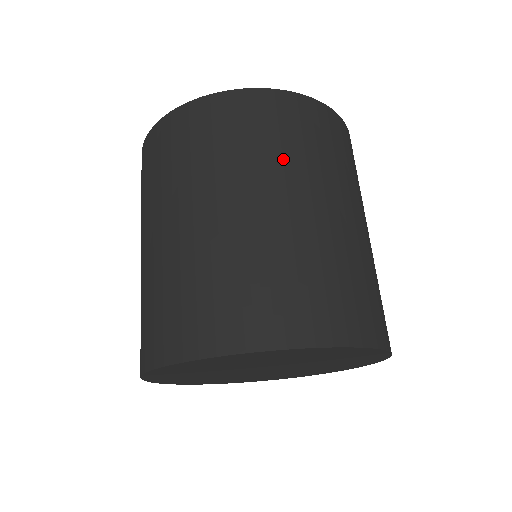
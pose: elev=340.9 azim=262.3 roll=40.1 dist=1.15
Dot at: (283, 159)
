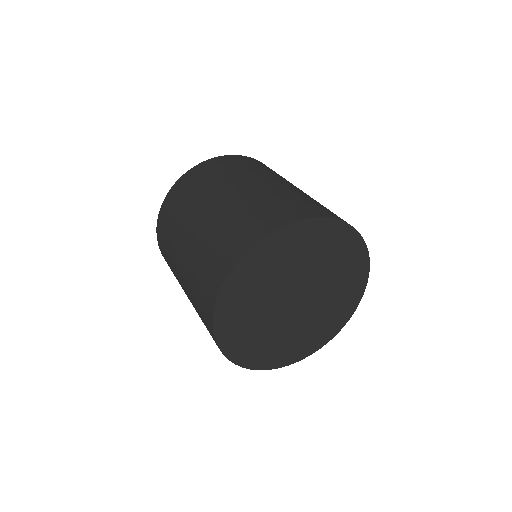
Dot at: occluded
